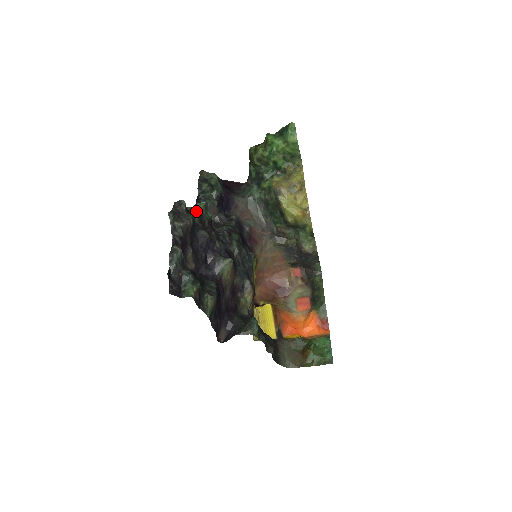
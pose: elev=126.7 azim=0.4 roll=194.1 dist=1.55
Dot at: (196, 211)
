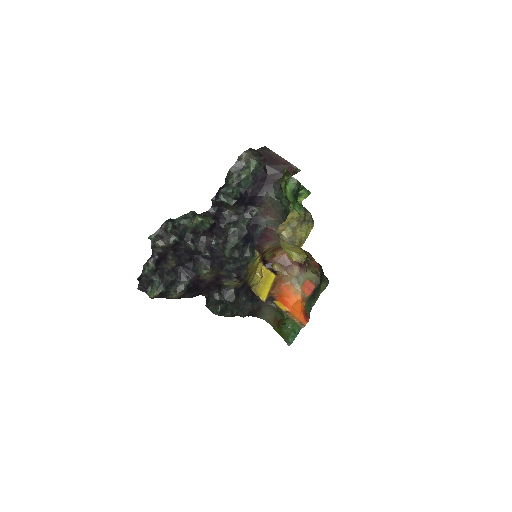
Dot at: (190, 225)
